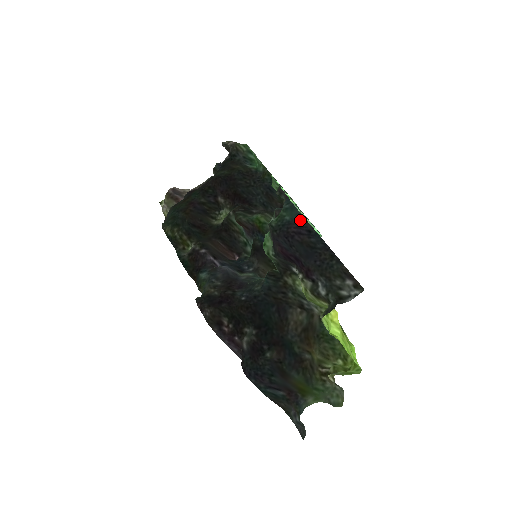
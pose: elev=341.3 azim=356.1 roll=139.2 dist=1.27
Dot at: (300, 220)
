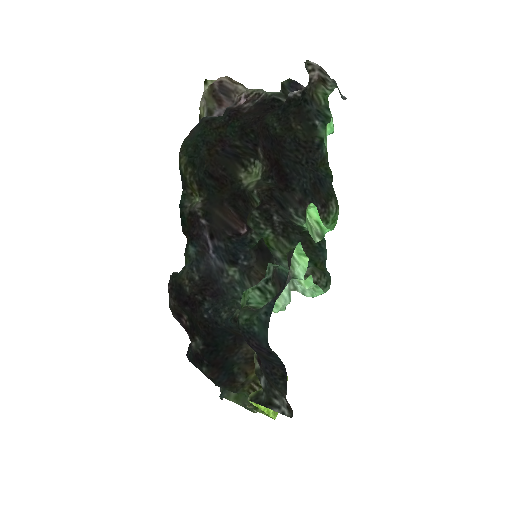
Dot at: (264, 344)
